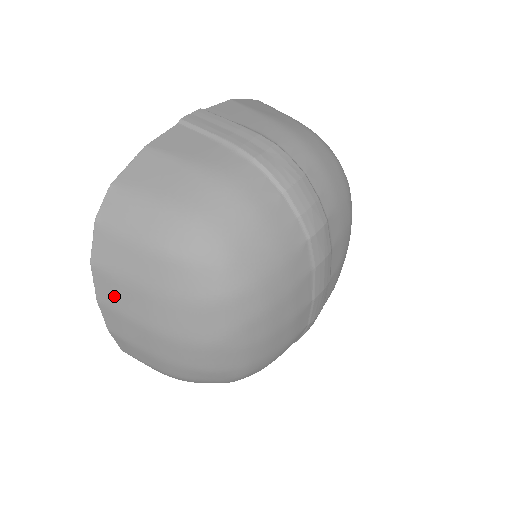
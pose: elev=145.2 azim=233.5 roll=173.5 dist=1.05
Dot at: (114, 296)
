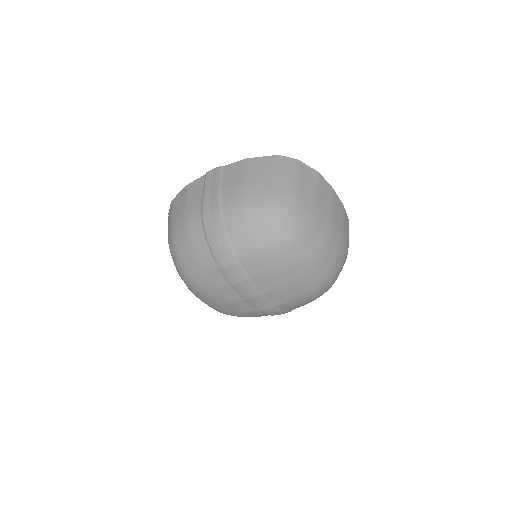
Dot at: occluded
